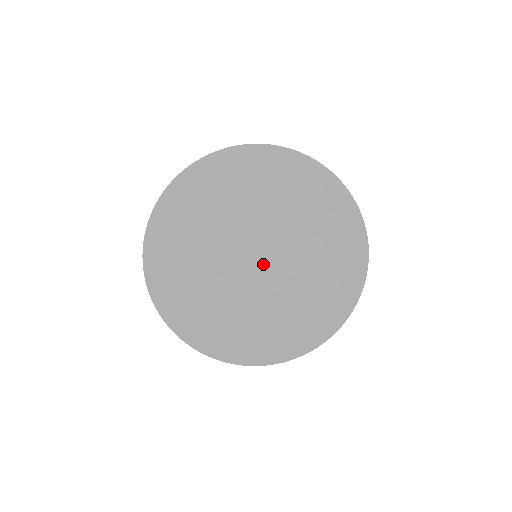
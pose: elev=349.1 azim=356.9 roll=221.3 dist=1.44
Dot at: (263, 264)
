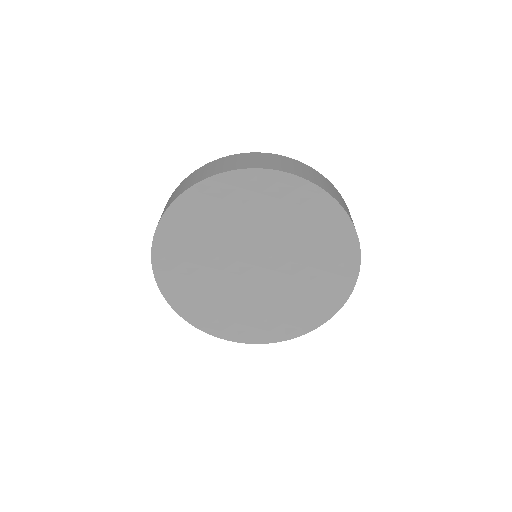
Dot at: (257, 271)
